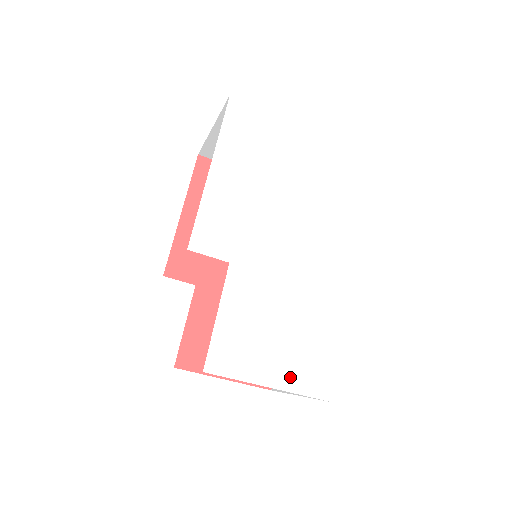
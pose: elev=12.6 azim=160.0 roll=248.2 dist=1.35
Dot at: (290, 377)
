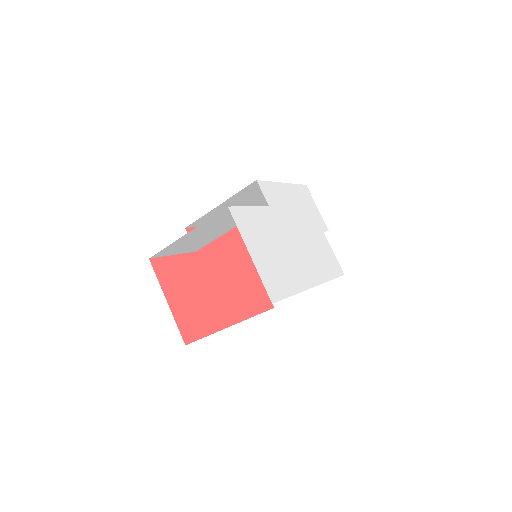
Dot at: (262, 268)
